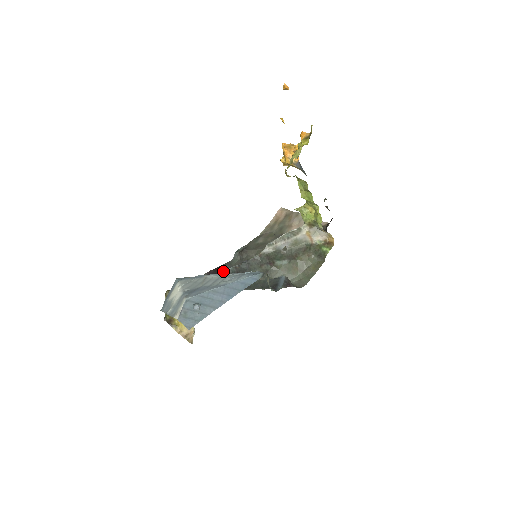
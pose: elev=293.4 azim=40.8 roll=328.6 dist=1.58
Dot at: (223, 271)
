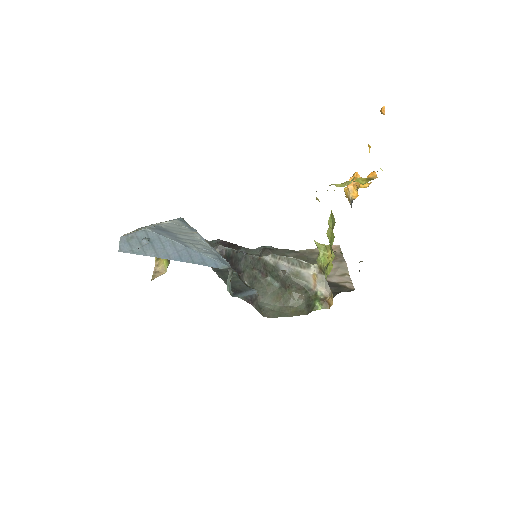
Dot at: occluded
